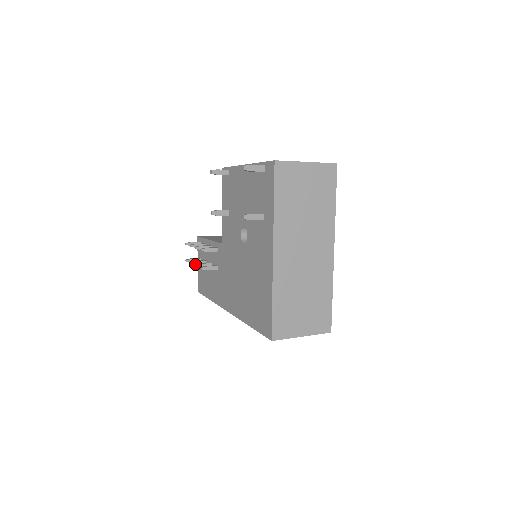
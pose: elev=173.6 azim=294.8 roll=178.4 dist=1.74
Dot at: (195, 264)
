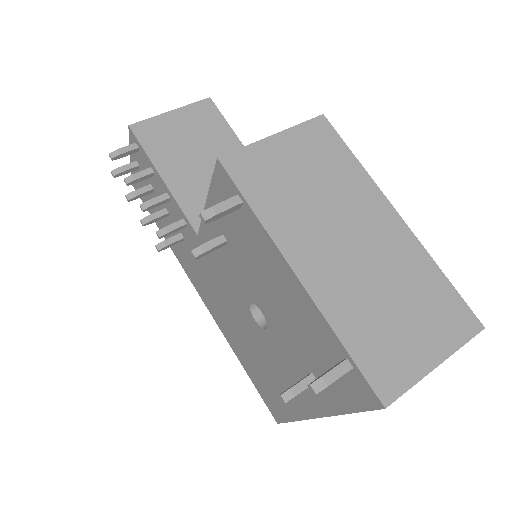
Dot at: (140, 220)
